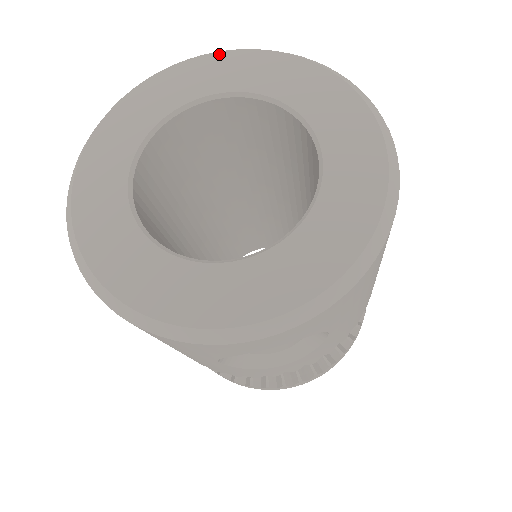
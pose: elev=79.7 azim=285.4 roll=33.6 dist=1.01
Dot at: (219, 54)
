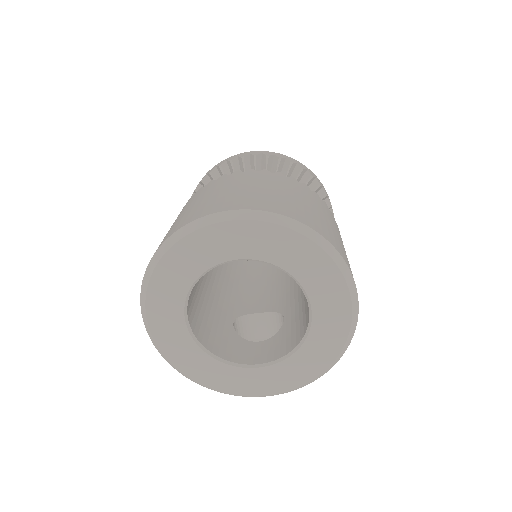
Dot at: (250, 223)
